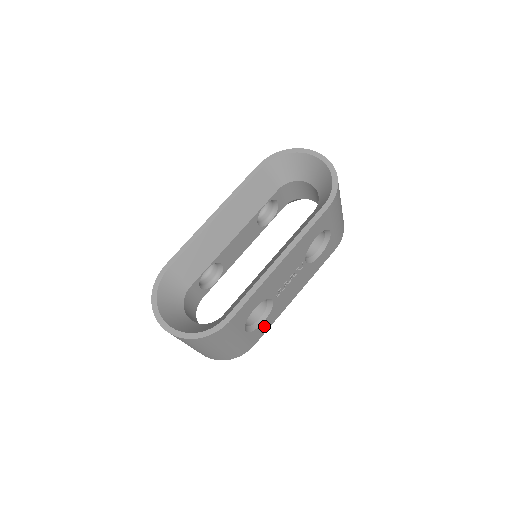
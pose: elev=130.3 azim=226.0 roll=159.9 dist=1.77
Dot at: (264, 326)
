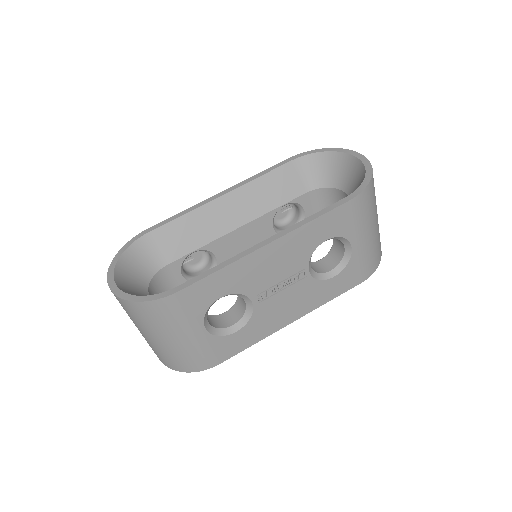
Dot at: (237, 341)
